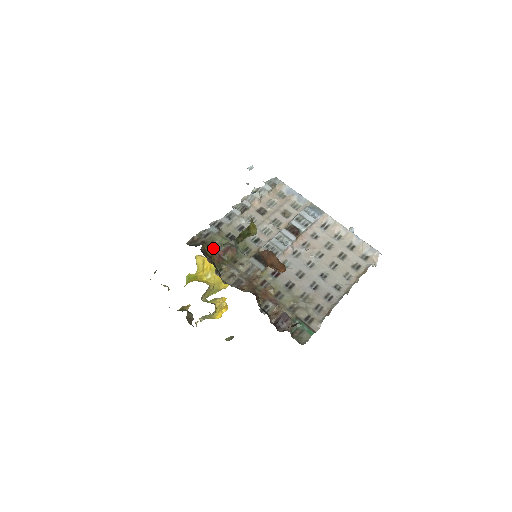
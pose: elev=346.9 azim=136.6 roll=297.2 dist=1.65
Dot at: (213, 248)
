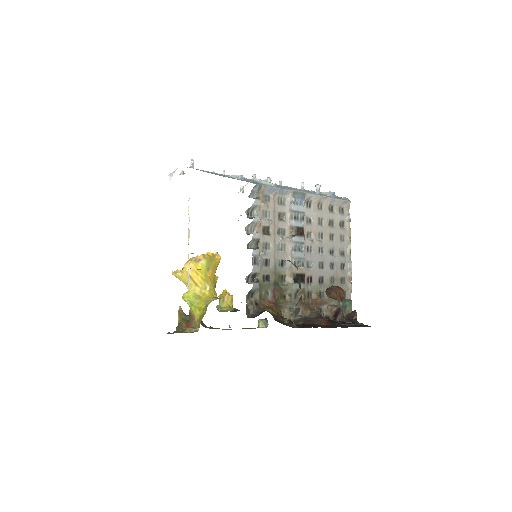
Dot at: (267, 302)
